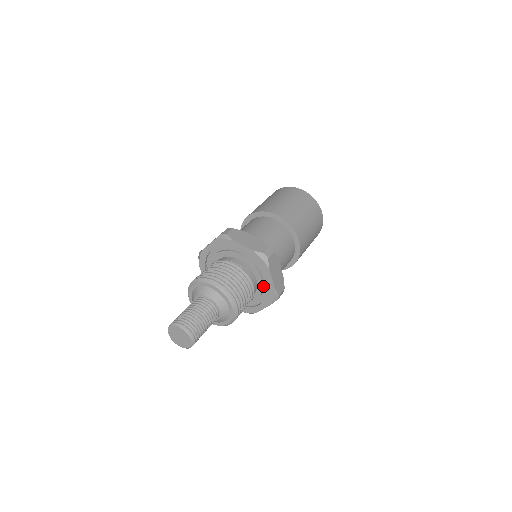
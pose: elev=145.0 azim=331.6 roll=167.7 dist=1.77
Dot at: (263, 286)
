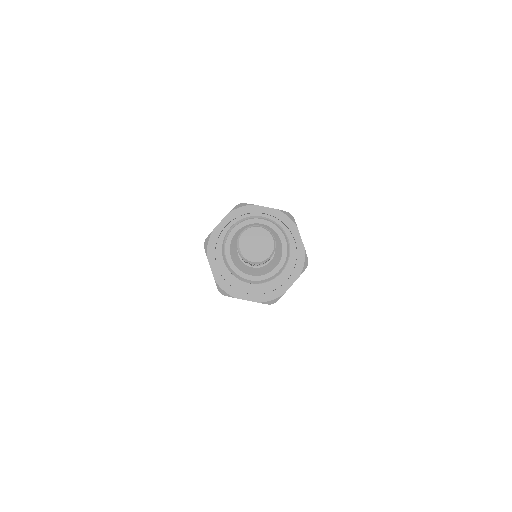
Dot at: (274, 282)
